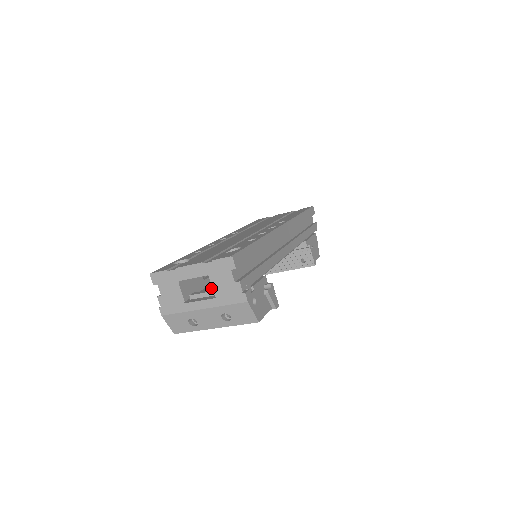
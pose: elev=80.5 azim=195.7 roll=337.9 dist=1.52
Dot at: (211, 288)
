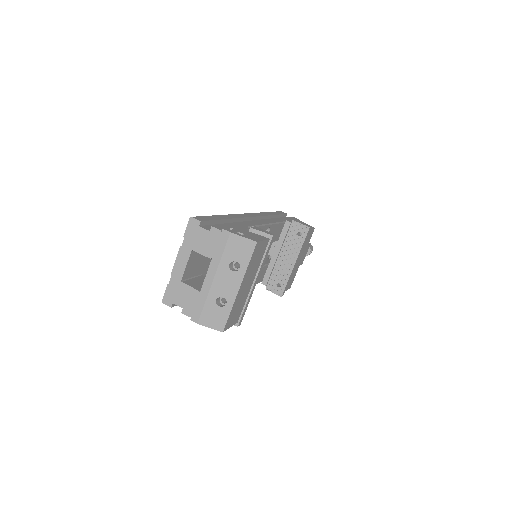
Dot at: occluded
